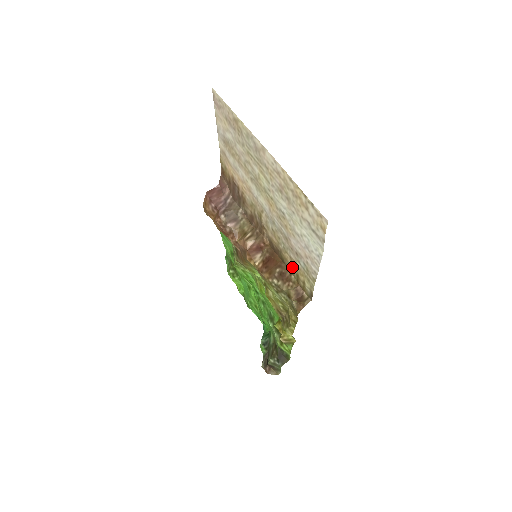
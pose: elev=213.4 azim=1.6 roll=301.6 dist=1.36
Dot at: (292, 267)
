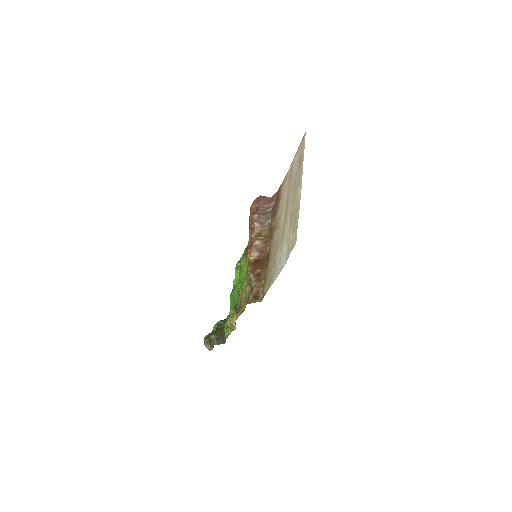
Dot at: (267, 273)
